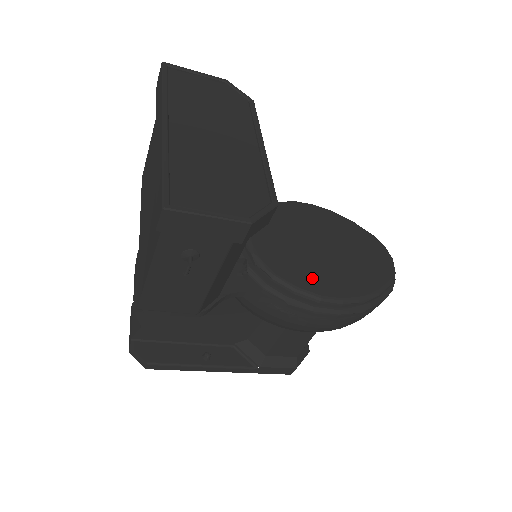
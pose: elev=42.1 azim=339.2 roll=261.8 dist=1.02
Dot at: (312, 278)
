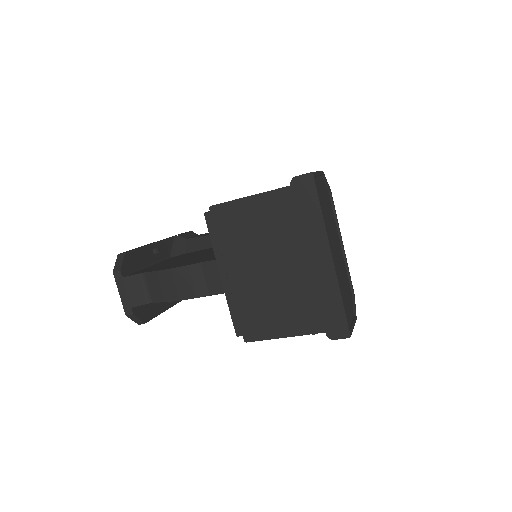
Dot at: occluded
